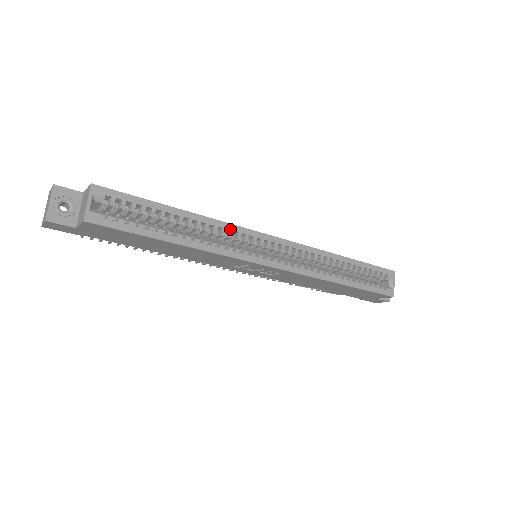
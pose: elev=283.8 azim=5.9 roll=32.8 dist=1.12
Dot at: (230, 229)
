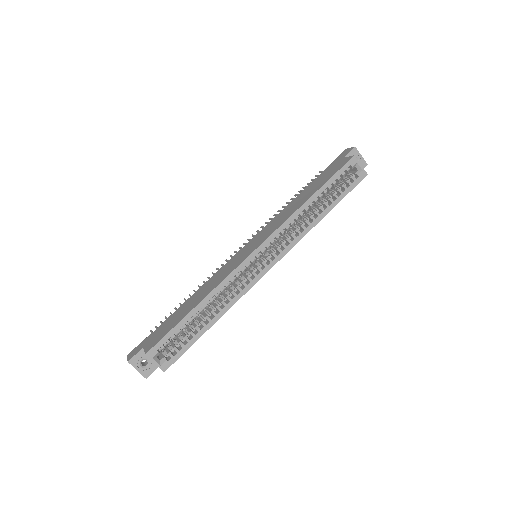
Dot at: (229, 280)
